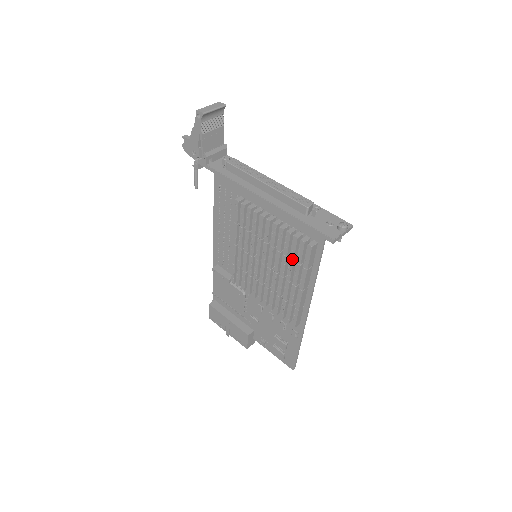
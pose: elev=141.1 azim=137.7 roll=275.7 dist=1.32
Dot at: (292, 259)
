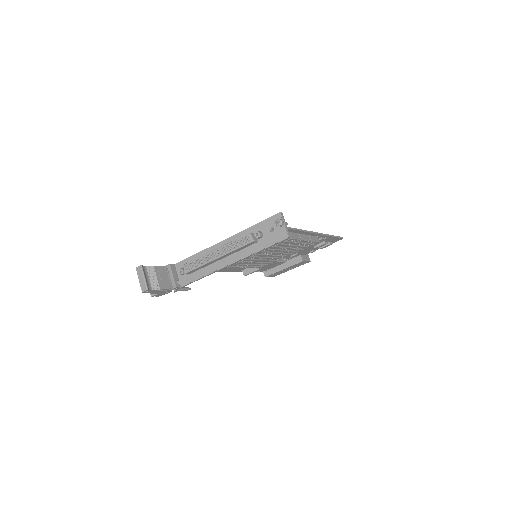
Dot at: (277, 245)
